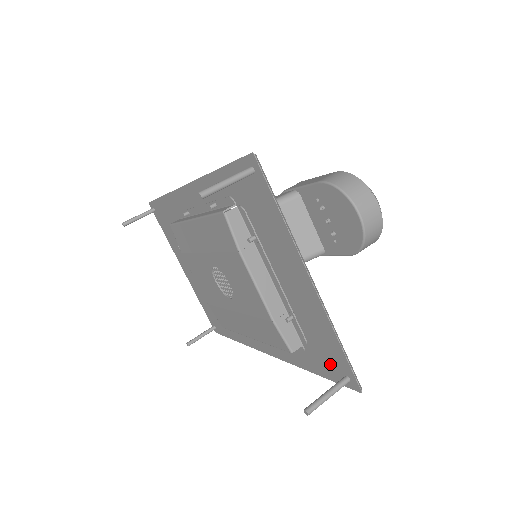
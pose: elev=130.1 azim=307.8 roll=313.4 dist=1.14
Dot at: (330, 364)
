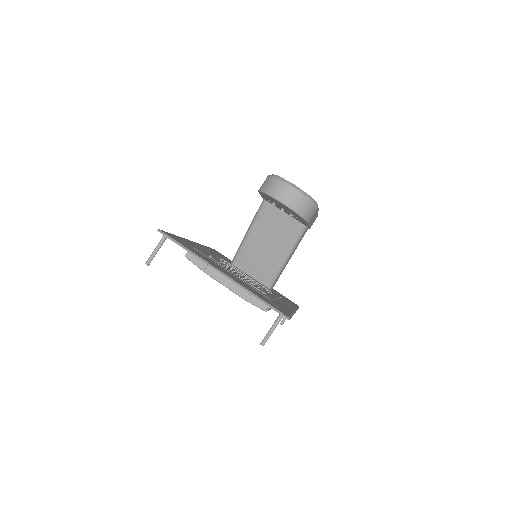
Dot at: occluded
